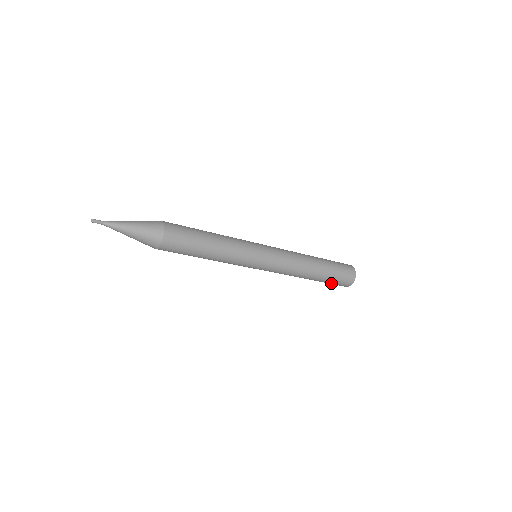
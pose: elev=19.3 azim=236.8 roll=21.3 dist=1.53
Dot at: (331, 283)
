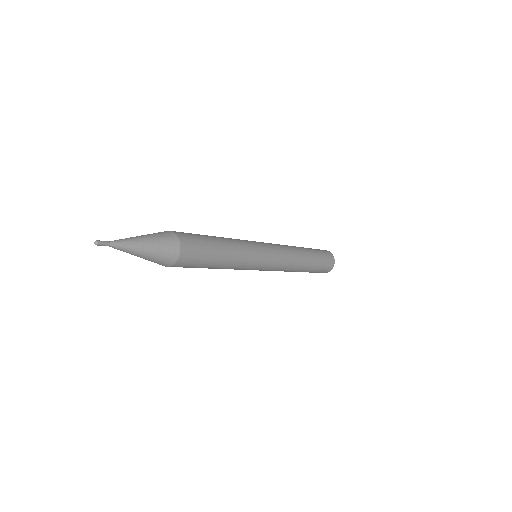
Dot at: occluded
